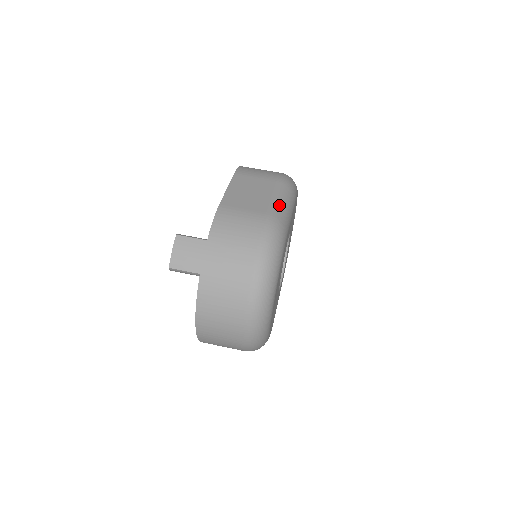
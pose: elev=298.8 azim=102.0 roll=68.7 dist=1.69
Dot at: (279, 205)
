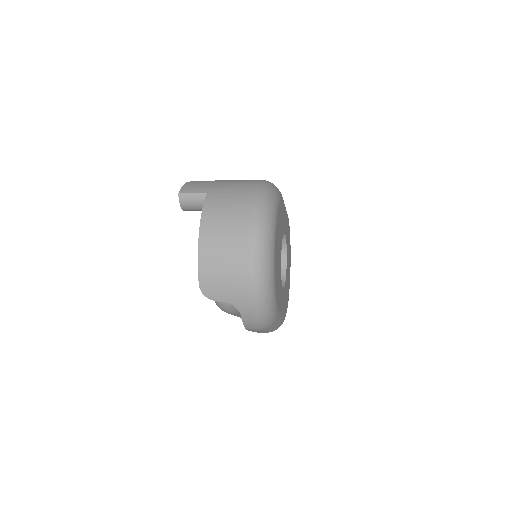
Dot at: occluded
